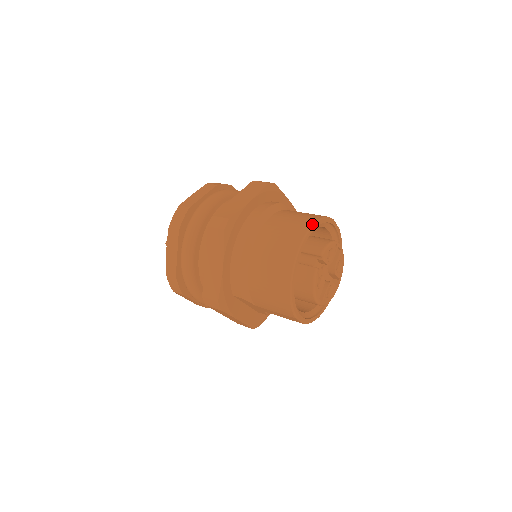
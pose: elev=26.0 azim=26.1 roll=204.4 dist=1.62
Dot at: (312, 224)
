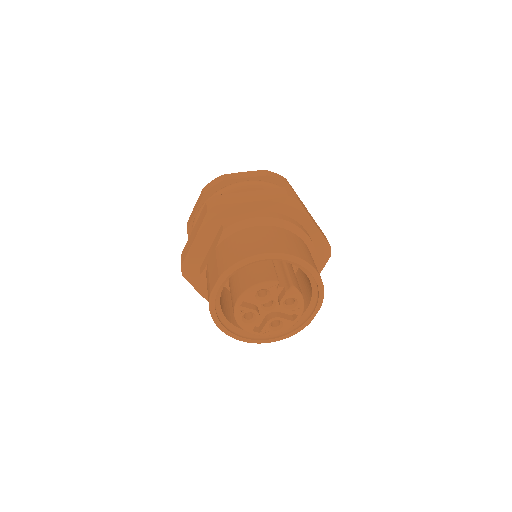
Dot at: (318, 272)
